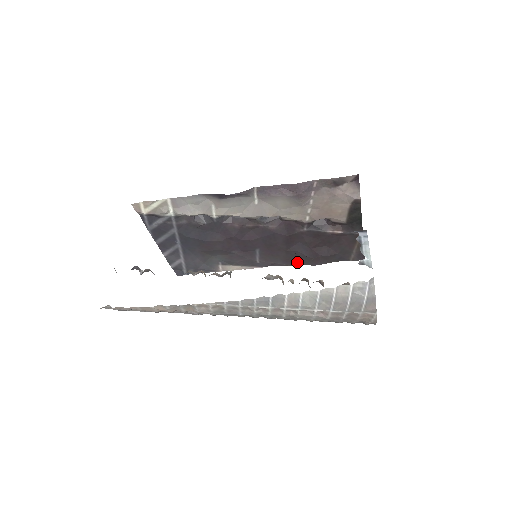
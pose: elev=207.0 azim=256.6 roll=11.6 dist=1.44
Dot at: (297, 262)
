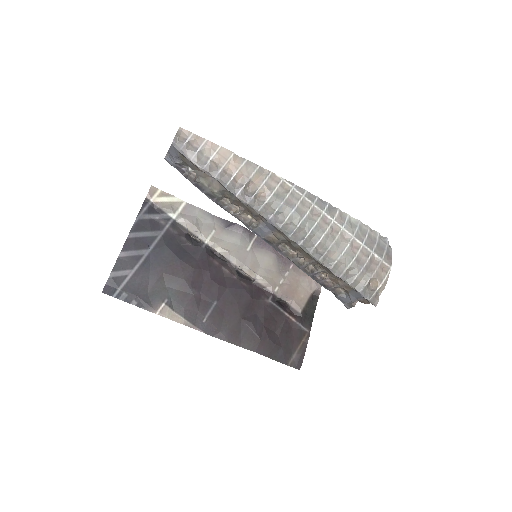
Dot at: (241, 341)
